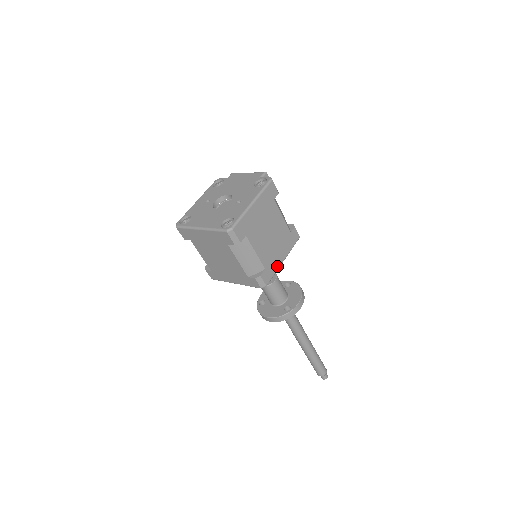
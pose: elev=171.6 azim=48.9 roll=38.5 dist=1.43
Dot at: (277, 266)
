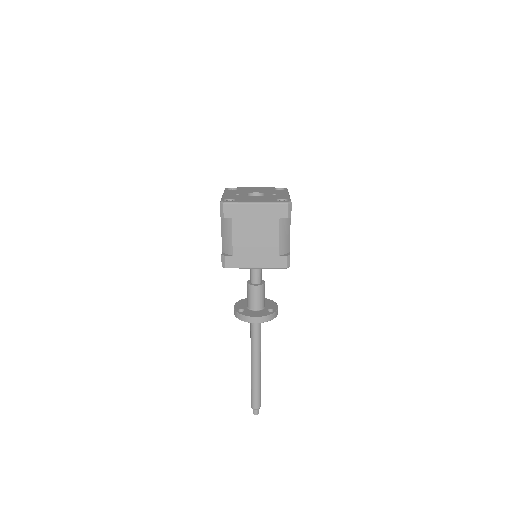
Dot at: occluded
